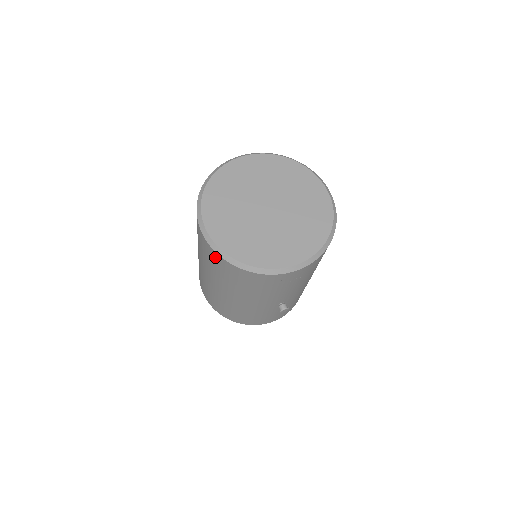
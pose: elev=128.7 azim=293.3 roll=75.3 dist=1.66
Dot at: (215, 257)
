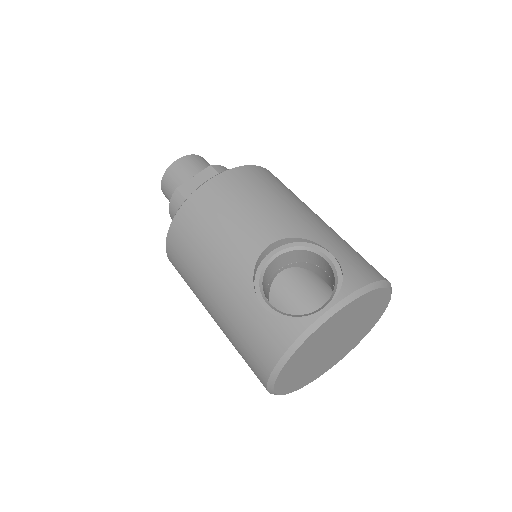
Dot at: occluded
